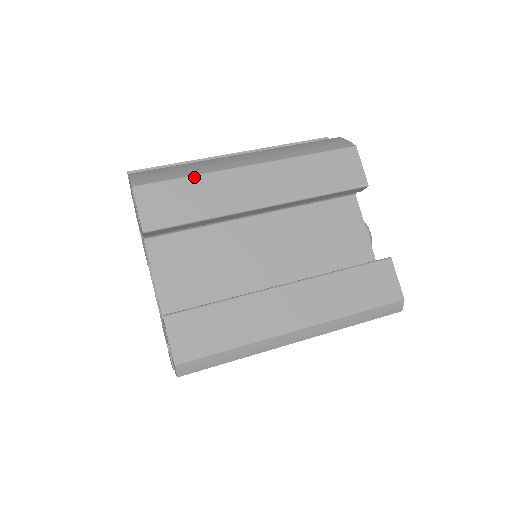
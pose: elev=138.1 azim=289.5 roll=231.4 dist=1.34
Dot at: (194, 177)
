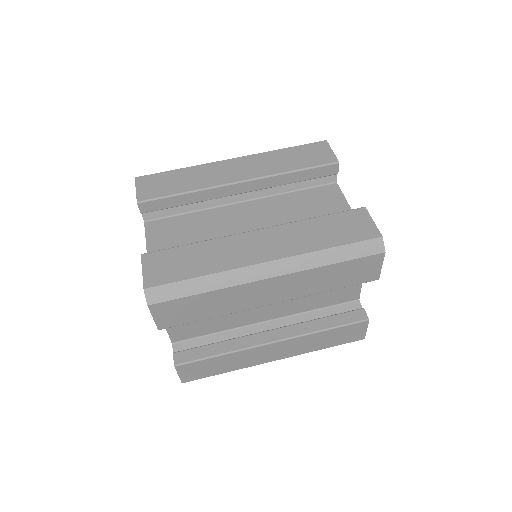
Dot at: (184, 169)
